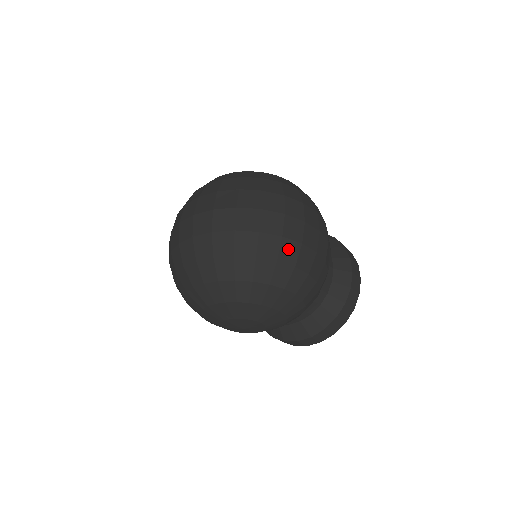
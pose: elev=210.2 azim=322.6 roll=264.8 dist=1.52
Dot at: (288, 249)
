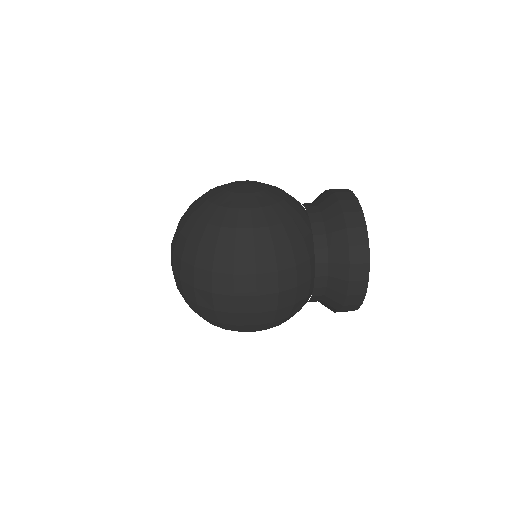
Dot at: (224, 317)
